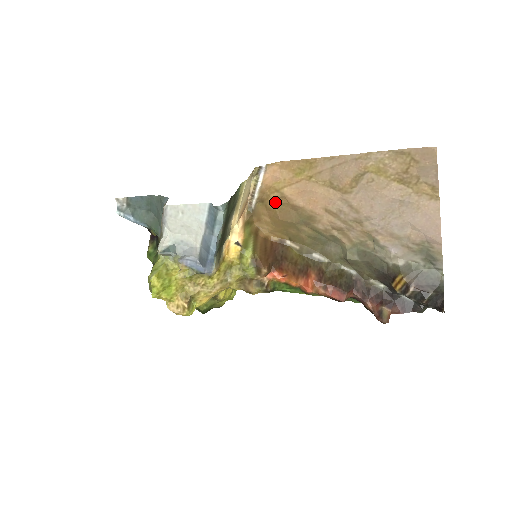
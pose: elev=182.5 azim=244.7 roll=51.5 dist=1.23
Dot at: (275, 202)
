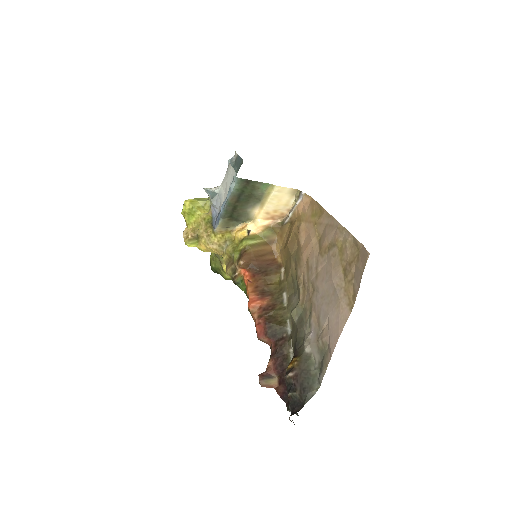
Dot at: (294, 229)
